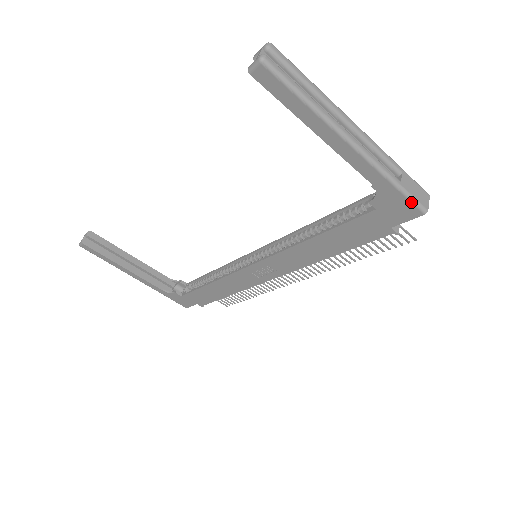
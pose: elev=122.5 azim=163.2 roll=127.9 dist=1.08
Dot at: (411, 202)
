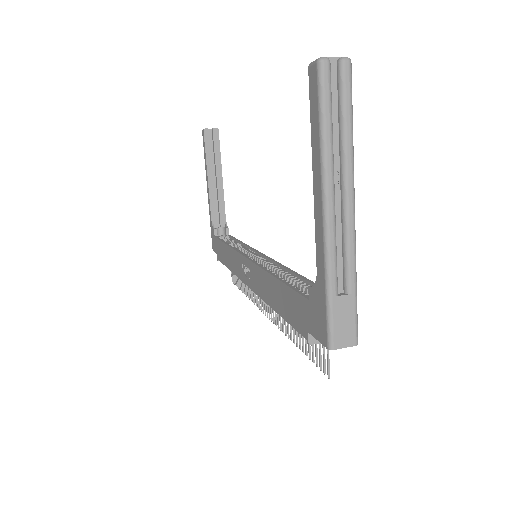
Dot at: (327, 323)
